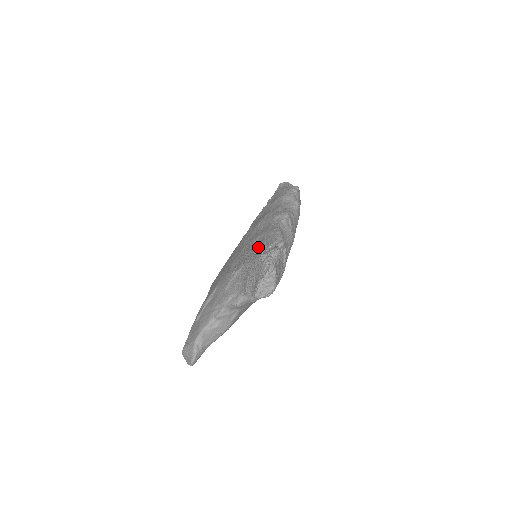
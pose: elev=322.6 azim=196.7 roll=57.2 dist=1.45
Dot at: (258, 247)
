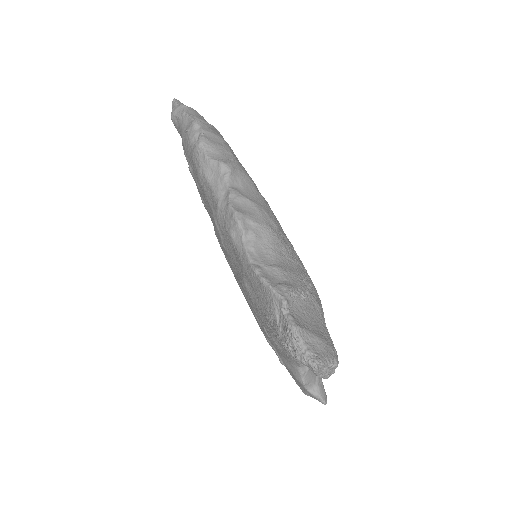
Dot at: (262, 311)
